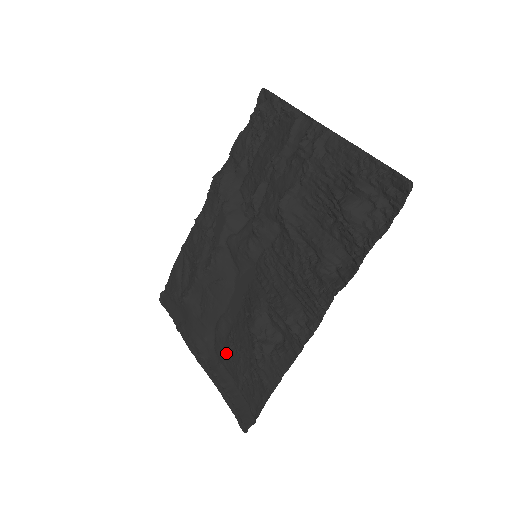
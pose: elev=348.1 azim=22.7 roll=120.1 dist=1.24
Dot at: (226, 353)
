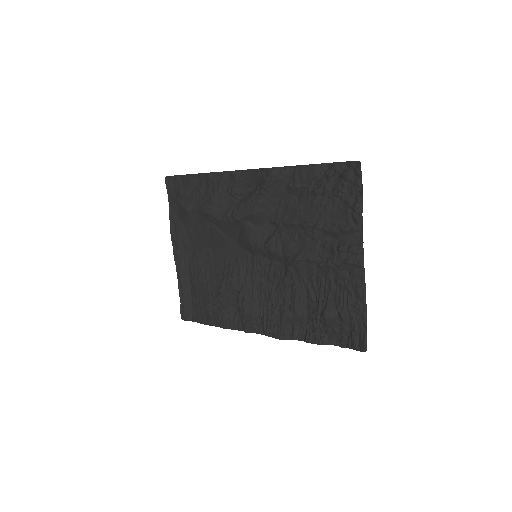
Dot at: (196, 273)
